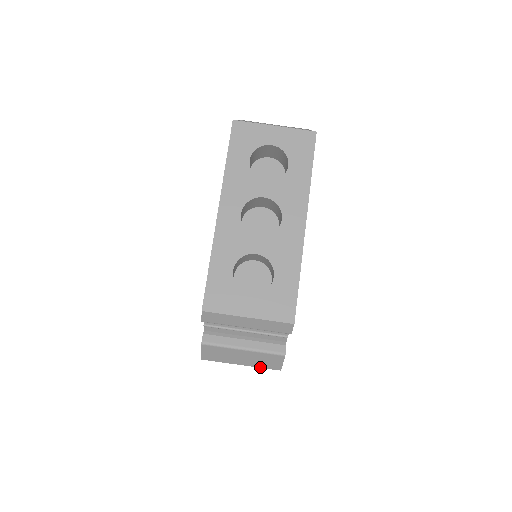
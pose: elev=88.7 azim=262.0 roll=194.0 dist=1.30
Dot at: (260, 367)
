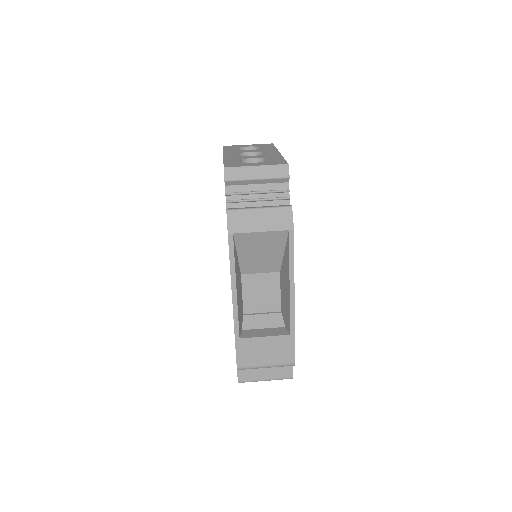
Dot at: (277, 230)
